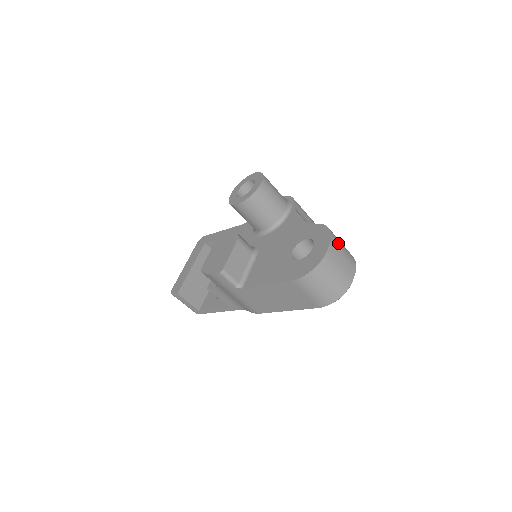
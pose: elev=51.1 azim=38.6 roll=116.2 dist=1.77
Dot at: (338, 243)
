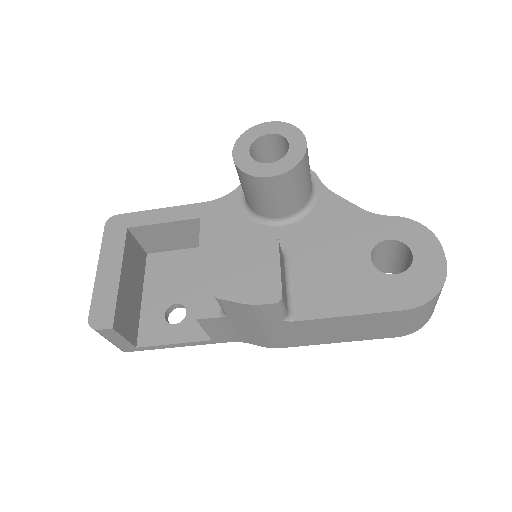
Dot at: occluded
